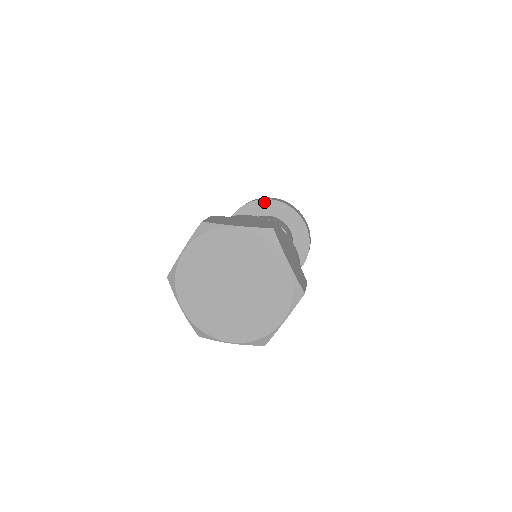
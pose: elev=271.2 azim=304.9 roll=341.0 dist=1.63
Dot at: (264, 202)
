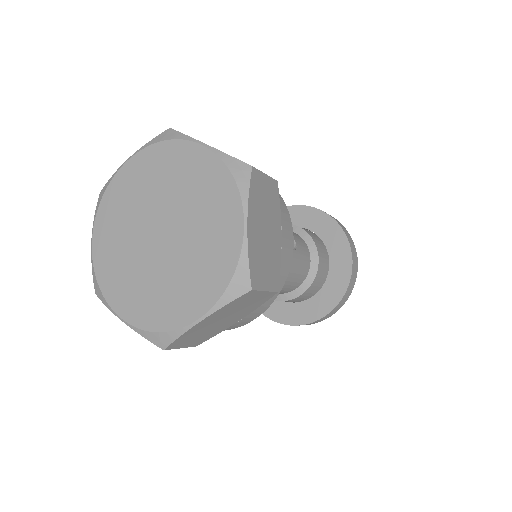
Dot at: (313, 211)
